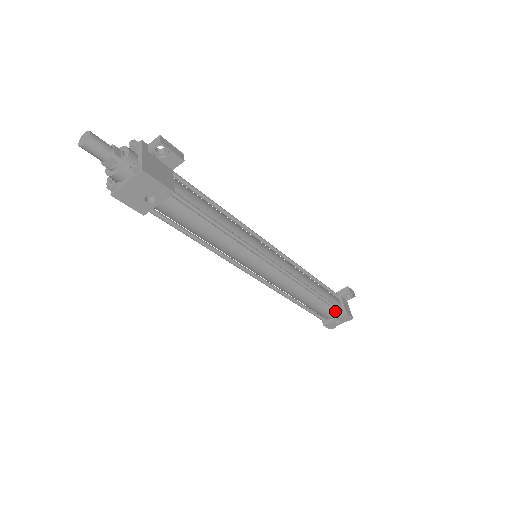
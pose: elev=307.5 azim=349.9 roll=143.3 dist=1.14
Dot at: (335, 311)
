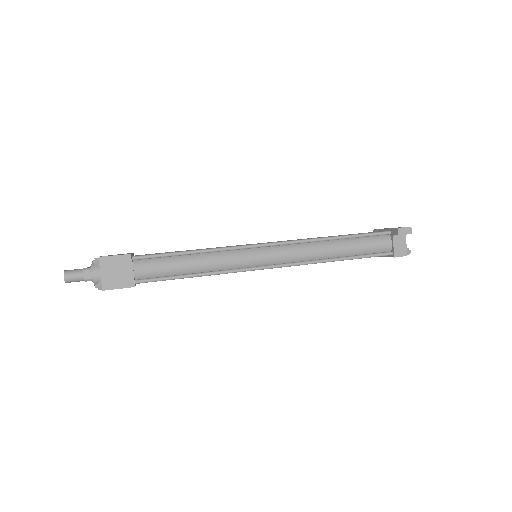
Dot at: (382, 254)
